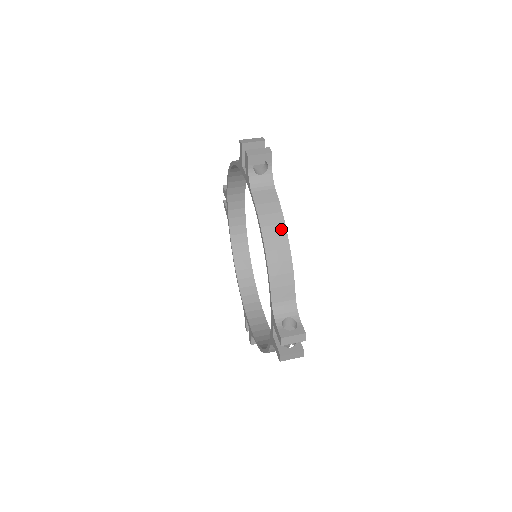
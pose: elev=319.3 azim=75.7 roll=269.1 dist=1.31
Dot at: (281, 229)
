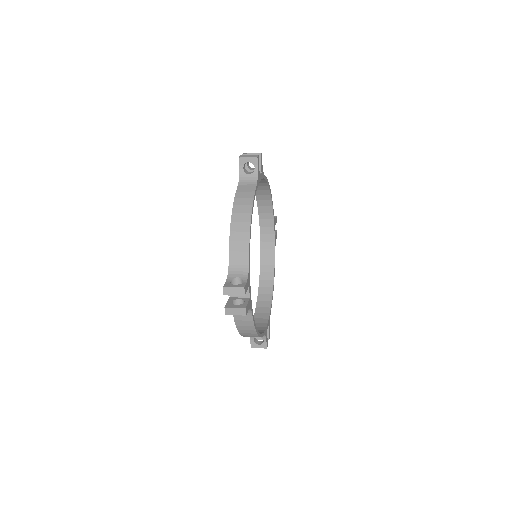
Dot at: (248, 208)
